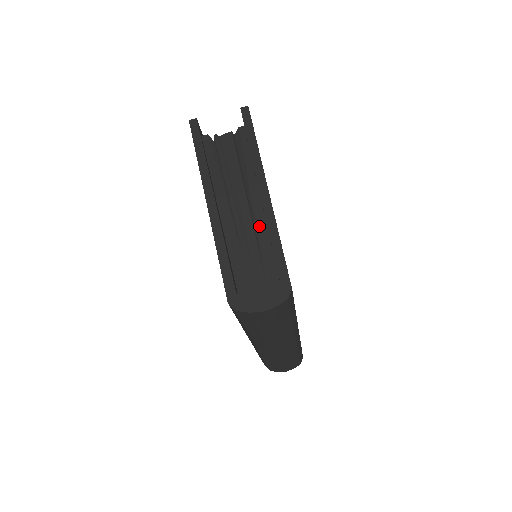
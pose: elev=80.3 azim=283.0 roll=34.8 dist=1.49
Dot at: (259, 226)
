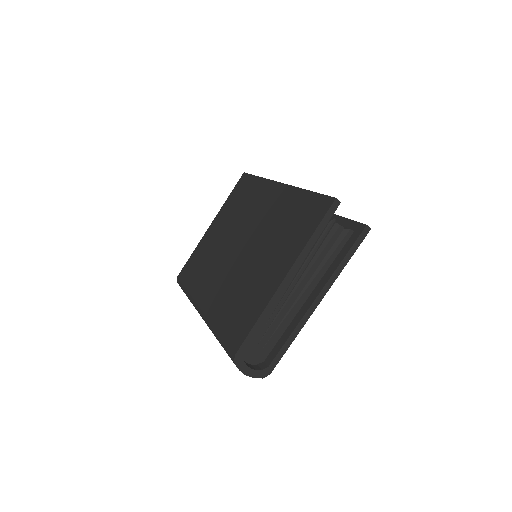
Dot at: (291, 313)
